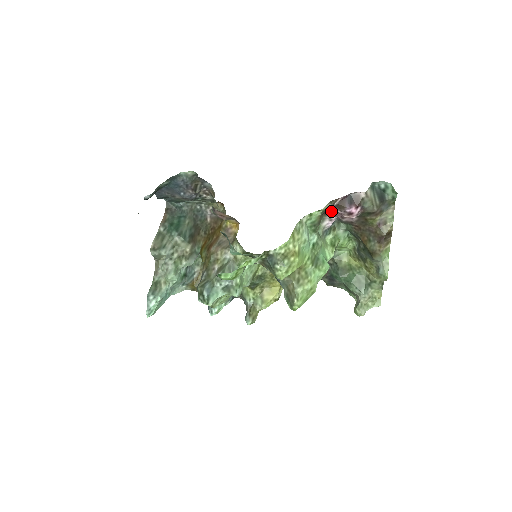
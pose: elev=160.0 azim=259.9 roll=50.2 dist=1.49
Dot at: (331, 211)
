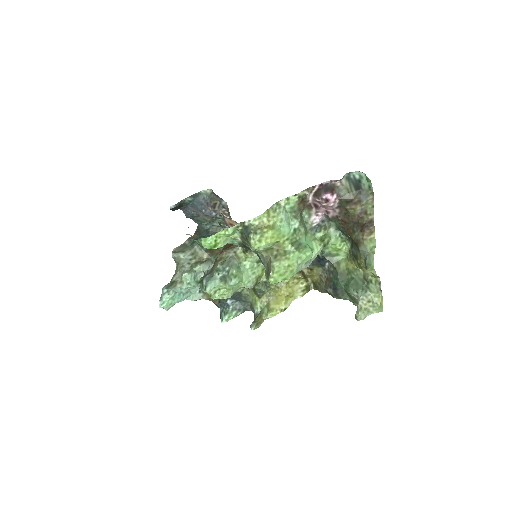
Dot at: (312, 202)
